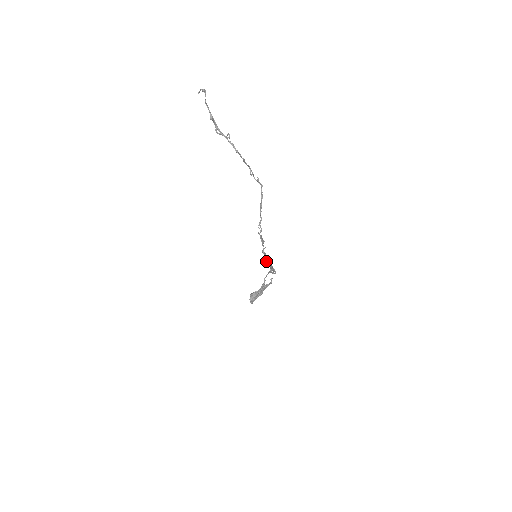
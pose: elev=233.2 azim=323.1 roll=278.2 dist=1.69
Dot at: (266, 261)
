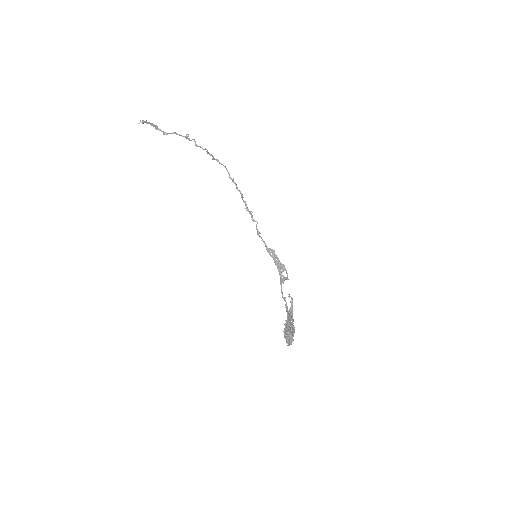
Dot at: (268, 252)
